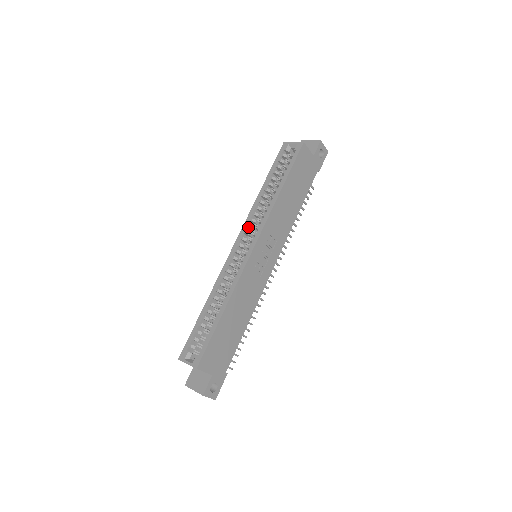
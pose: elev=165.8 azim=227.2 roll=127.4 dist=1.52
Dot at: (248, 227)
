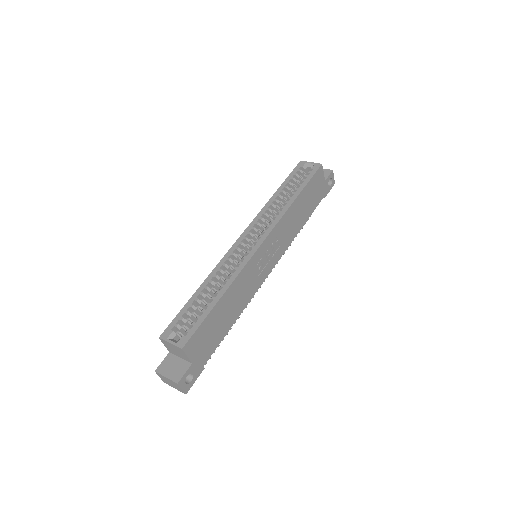
Dot at: (257, 224)
